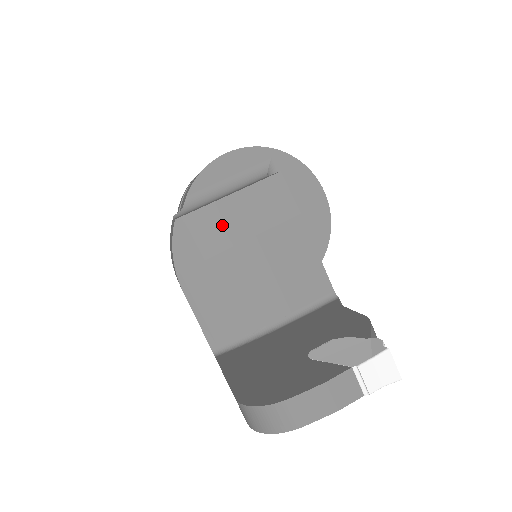
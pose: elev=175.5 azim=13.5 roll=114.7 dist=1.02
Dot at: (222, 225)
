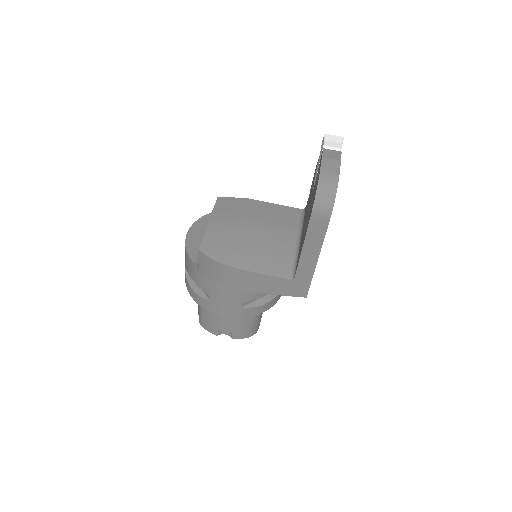
Dot at: (222, 230)
